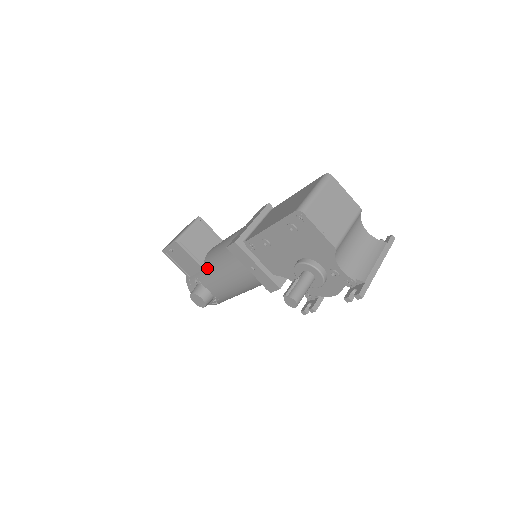
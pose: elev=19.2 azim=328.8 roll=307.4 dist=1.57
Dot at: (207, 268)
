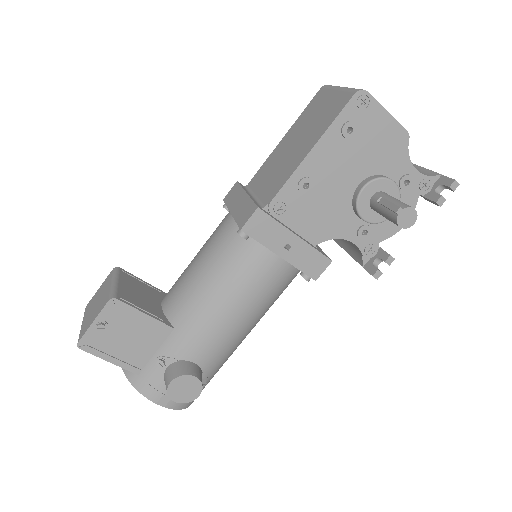
Dot at: (183, 319)
